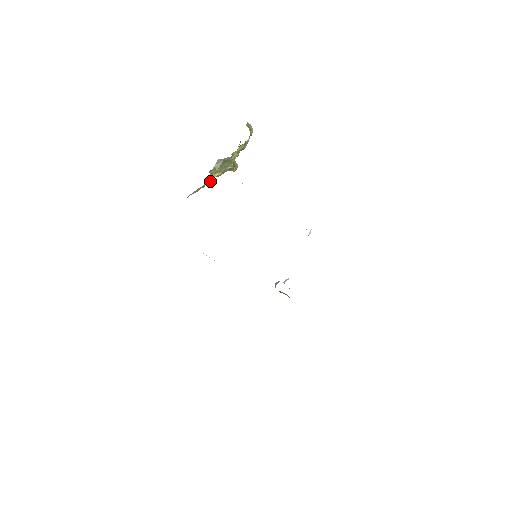
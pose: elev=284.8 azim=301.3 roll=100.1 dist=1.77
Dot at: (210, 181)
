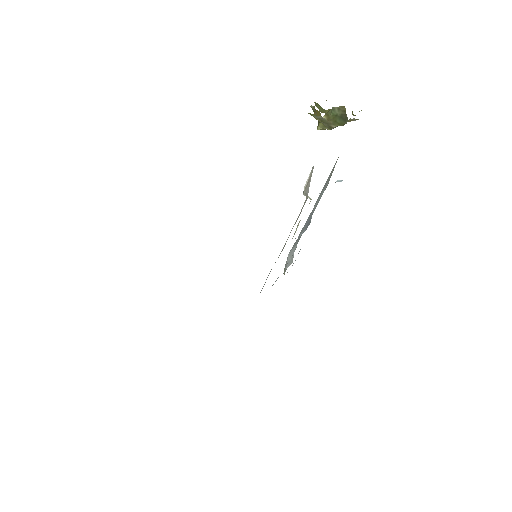
Dot at: occluded
